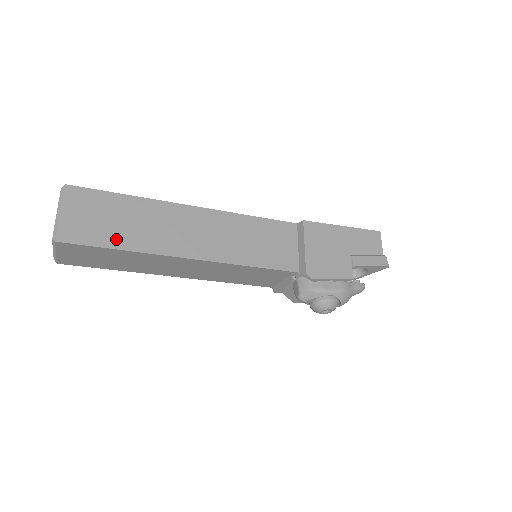
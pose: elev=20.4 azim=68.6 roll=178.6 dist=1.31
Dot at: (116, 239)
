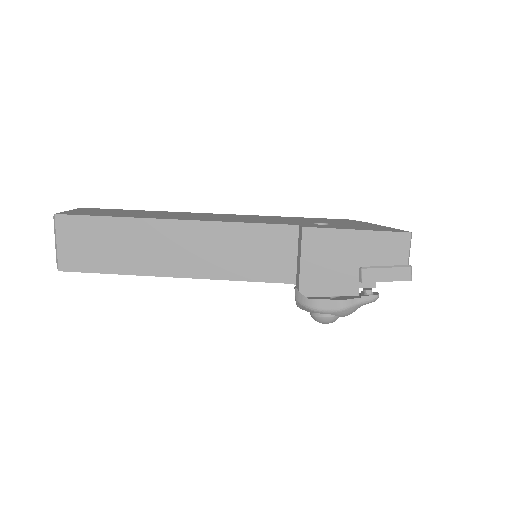
Dot at: (107, 264)
